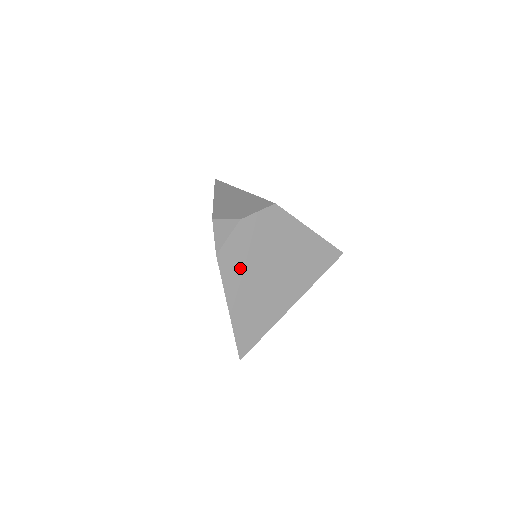
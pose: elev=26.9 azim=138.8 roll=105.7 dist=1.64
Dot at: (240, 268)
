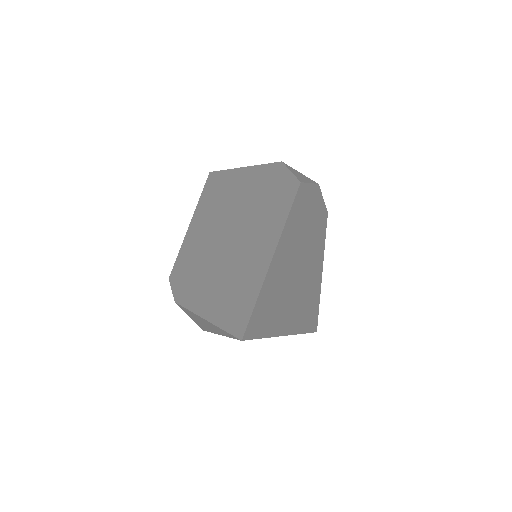
Dot at: (298, 226)
